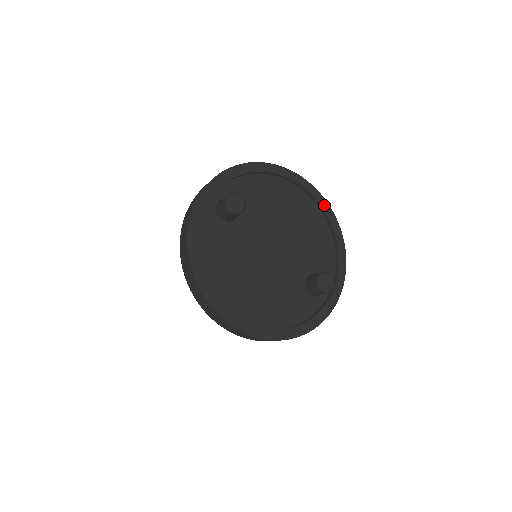
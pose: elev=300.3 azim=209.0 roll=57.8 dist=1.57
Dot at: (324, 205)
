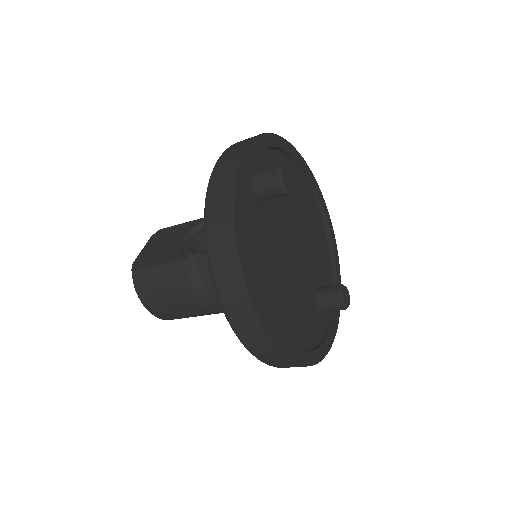
Dot at: (325, 209)
